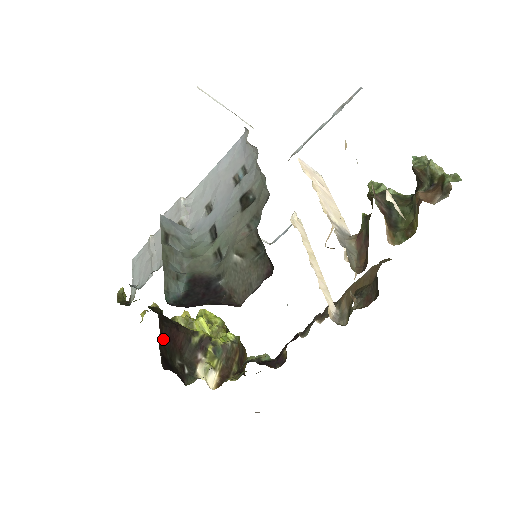
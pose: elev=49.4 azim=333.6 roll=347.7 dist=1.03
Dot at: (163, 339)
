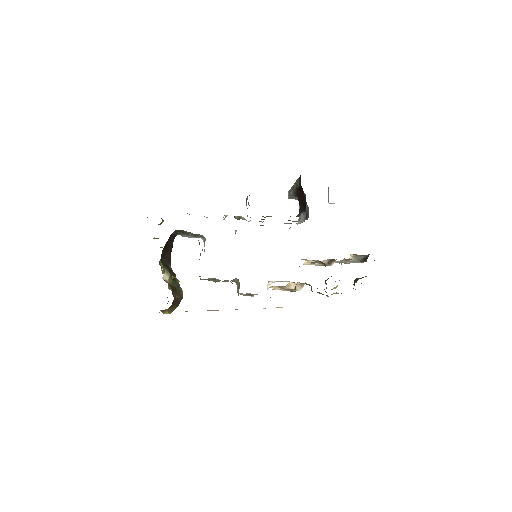
Dot at: (171, 239)
